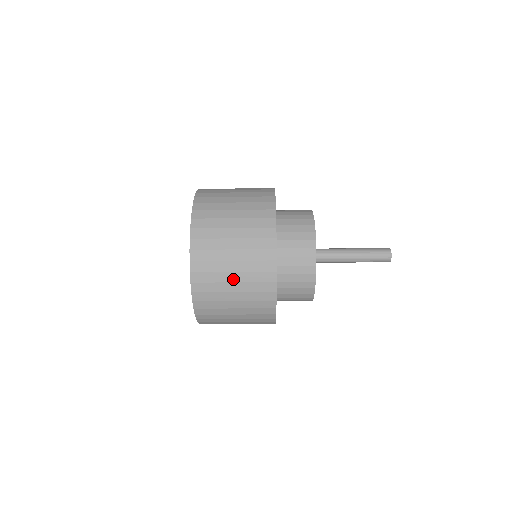
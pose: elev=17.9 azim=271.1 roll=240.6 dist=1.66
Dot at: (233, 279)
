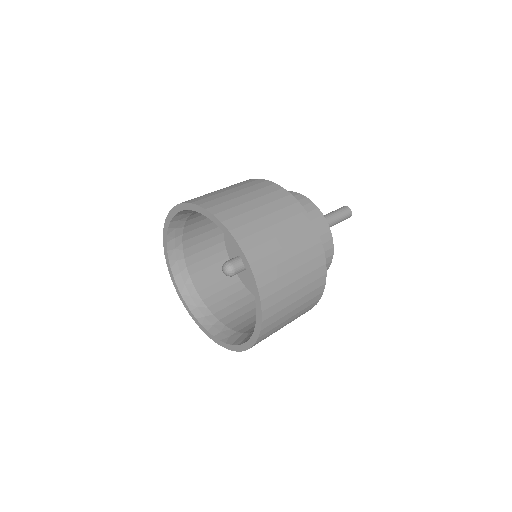
Dot at: (292, 266)
